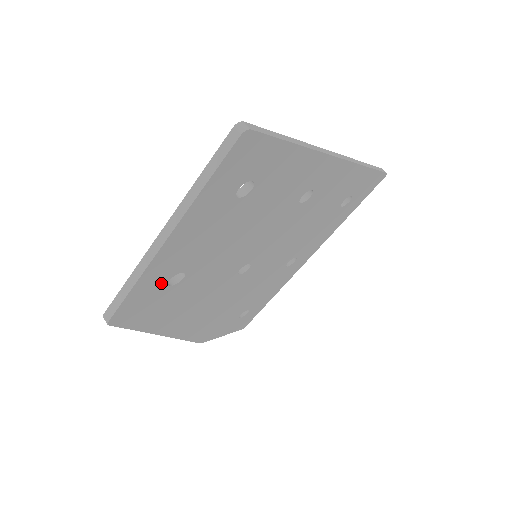
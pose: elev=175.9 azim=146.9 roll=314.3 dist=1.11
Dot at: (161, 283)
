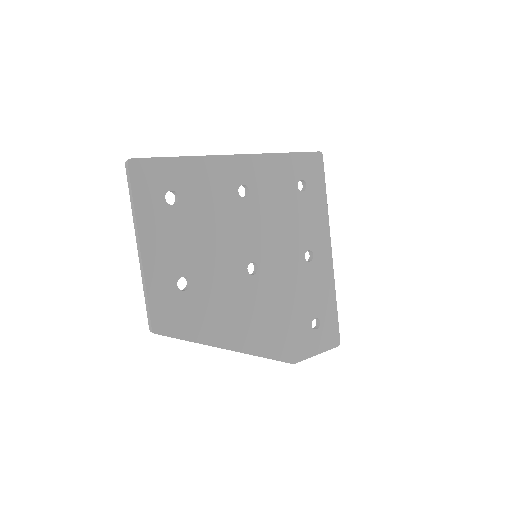
Dot at: (171, 289)
